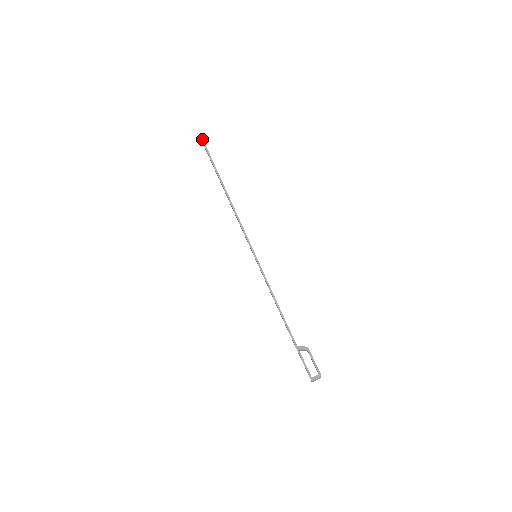
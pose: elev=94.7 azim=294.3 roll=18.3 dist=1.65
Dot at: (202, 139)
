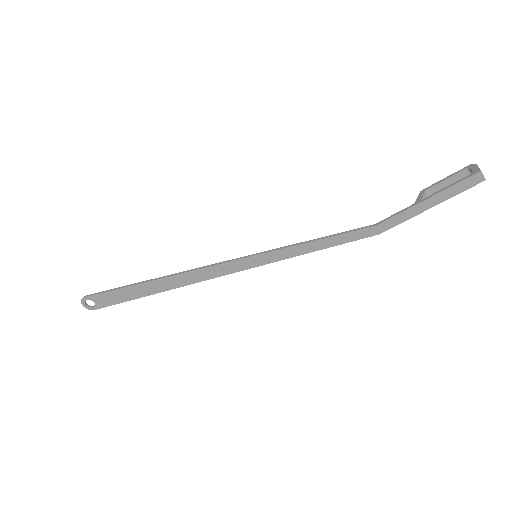
Dot at: (81, 300)
